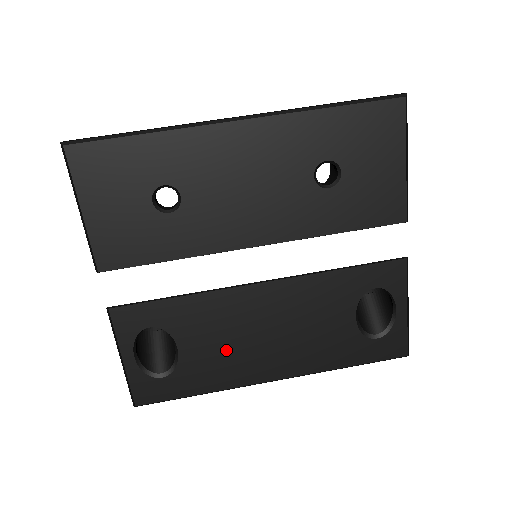
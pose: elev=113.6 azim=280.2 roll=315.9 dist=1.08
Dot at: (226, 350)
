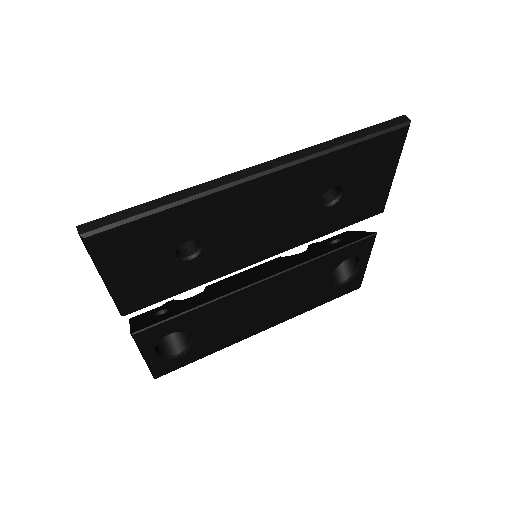
Dot at: (231, 326)
